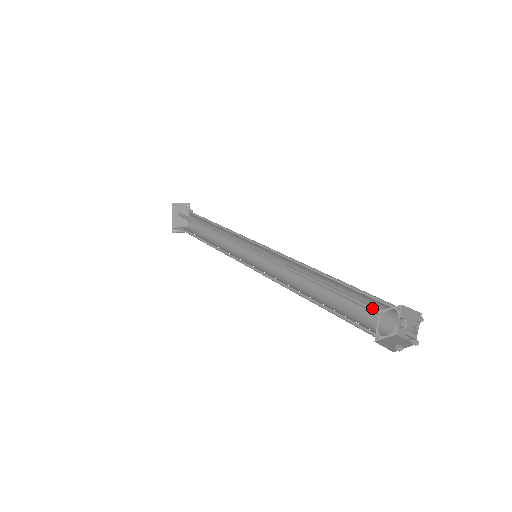
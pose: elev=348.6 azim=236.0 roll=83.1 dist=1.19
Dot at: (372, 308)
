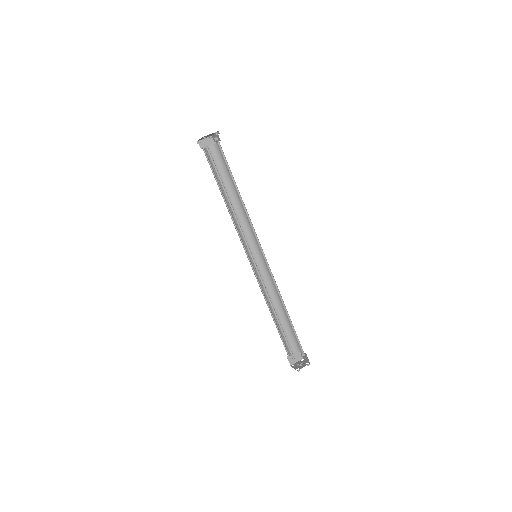
Dot at: (292, 354)
